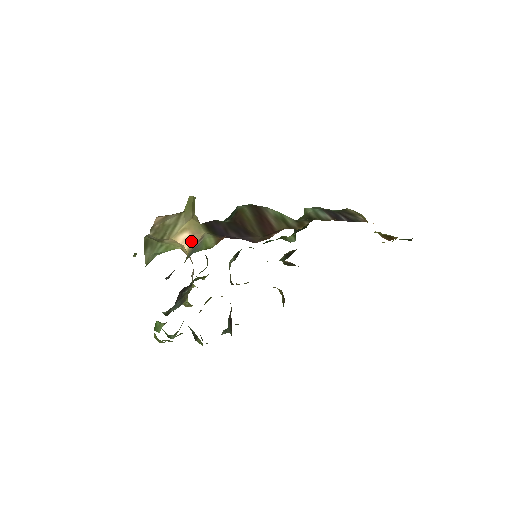
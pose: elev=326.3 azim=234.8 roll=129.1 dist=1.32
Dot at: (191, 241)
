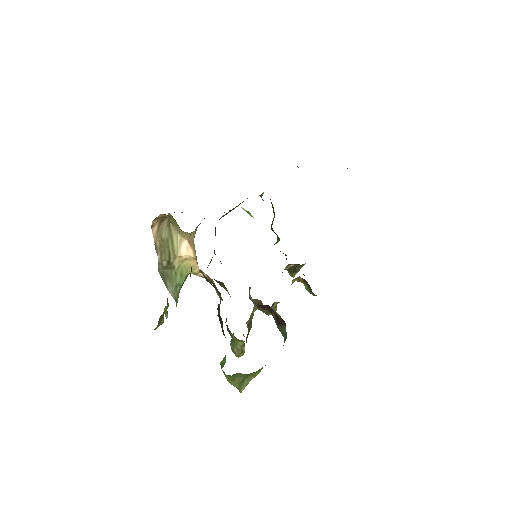
Dot at: (191, 244)
